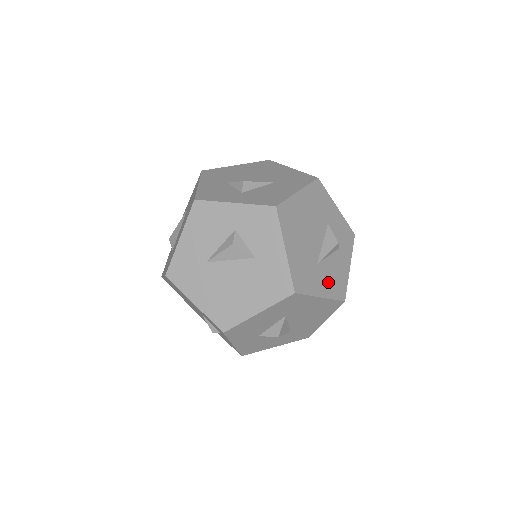
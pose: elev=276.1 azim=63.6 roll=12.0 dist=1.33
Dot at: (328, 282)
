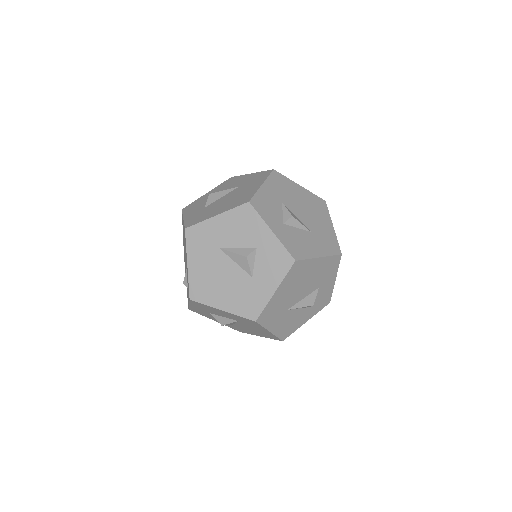
Dot at: (283, 324)
